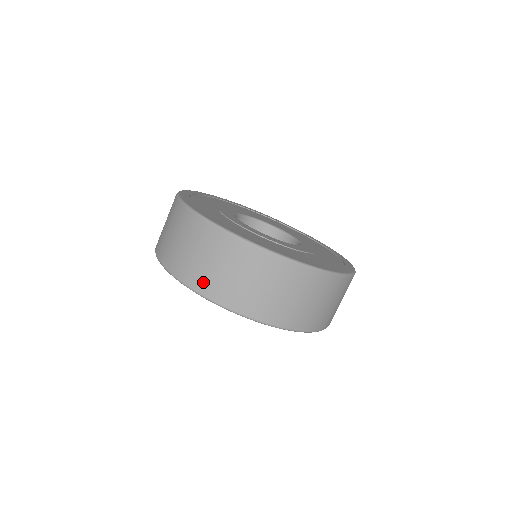
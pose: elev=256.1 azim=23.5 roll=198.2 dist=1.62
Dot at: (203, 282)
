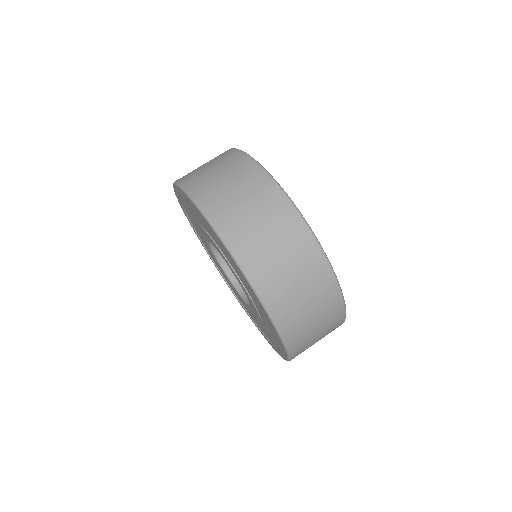
Dot at: (185, 175)
